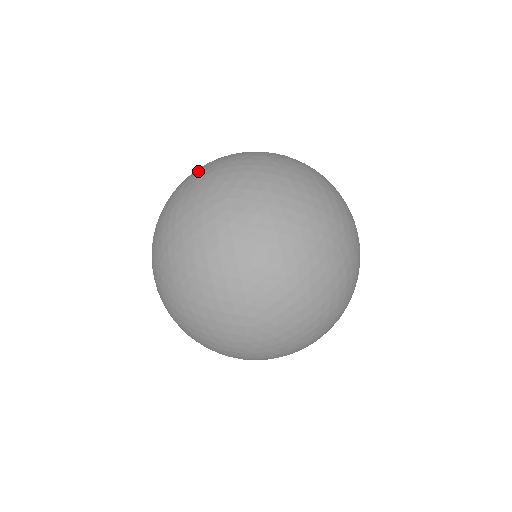
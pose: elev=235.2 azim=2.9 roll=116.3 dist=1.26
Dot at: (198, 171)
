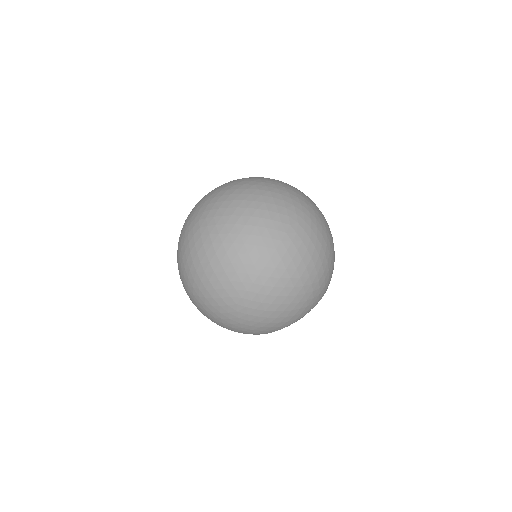
Dot at: occluded
